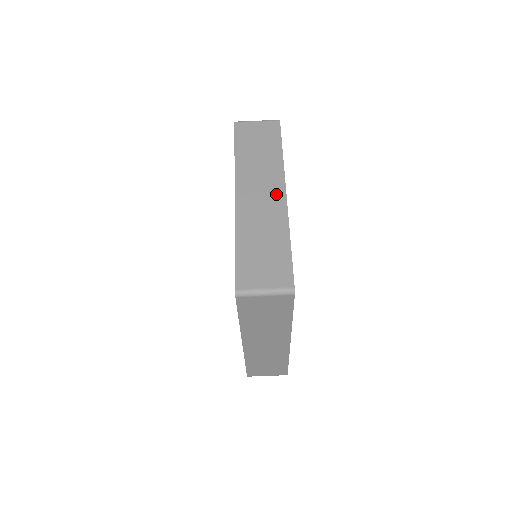
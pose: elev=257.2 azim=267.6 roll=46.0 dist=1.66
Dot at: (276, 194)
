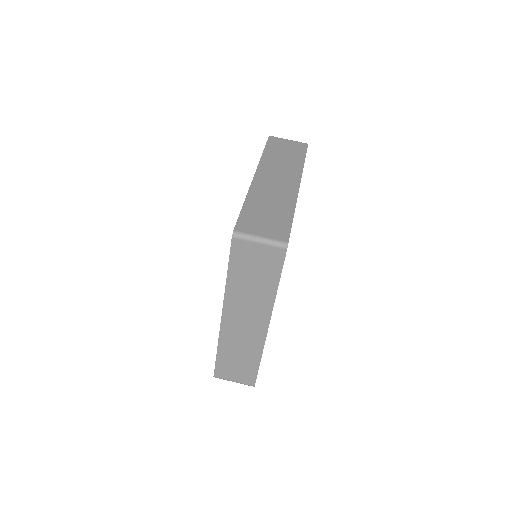
Dot at: (291, 183)
